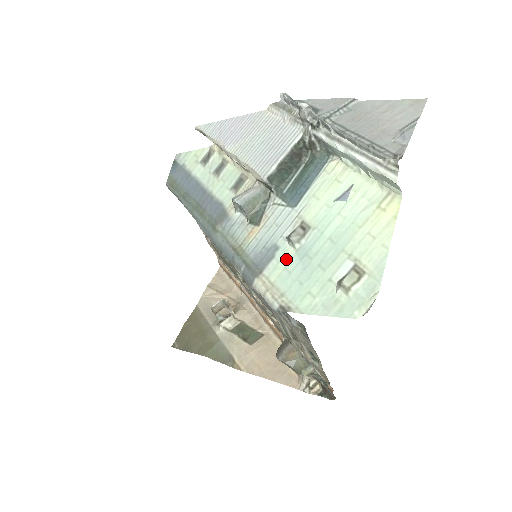
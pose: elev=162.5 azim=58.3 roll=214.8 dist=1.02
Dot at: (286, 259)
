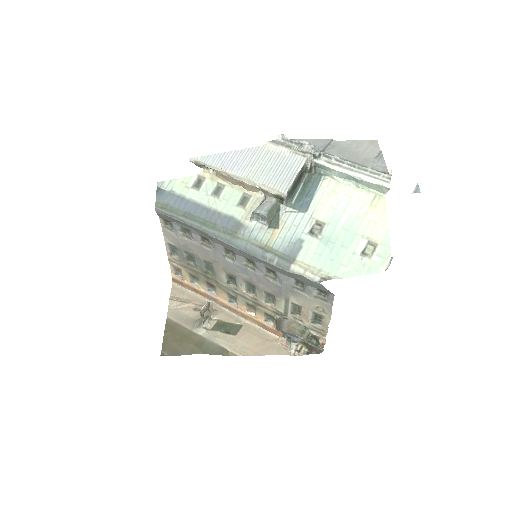
Dot at: (313, 247)
